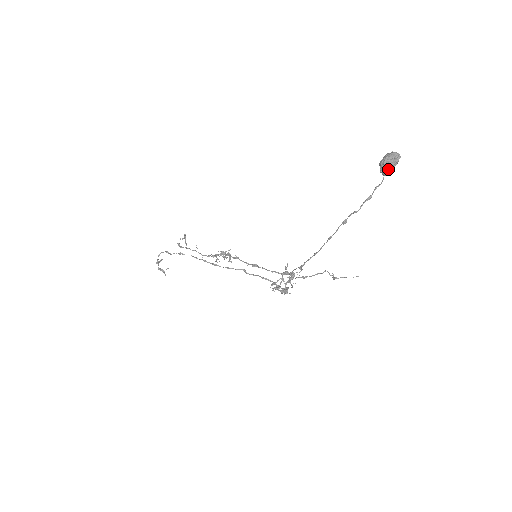
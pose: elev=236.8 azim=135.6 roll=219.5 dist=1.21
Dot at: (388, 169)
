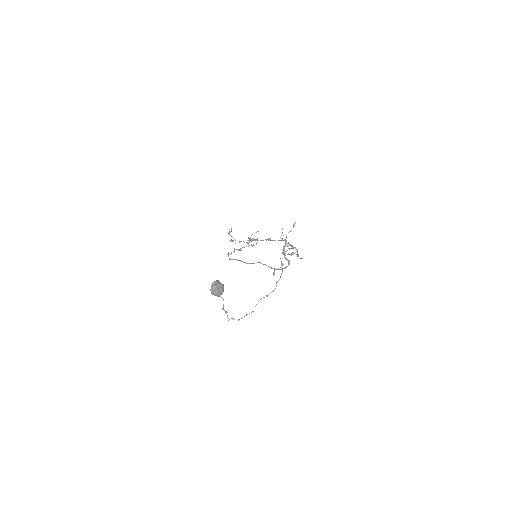
Dot at: (218, 296)
